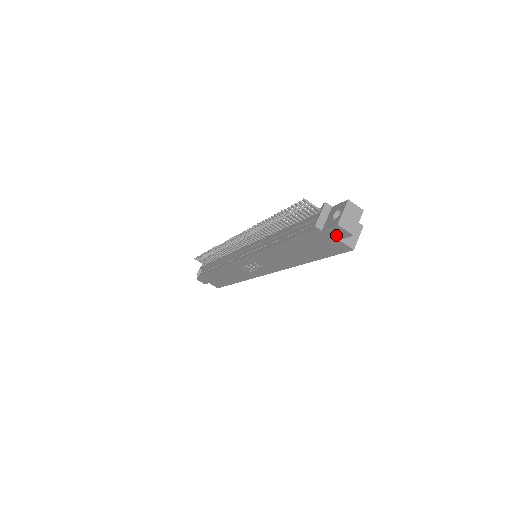
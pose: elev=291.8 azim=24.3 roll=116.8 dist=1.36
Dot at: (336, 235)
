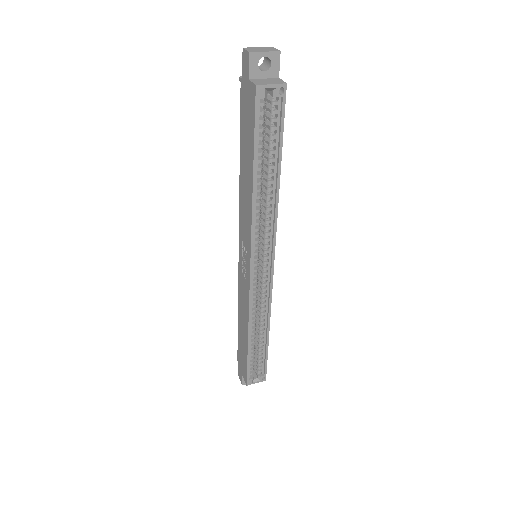
Dot at: (246, 72)
